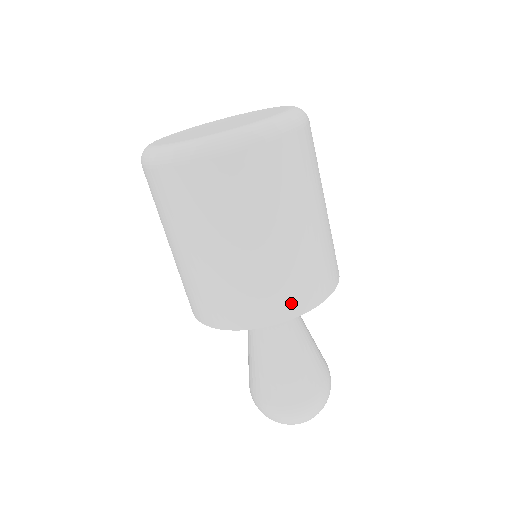
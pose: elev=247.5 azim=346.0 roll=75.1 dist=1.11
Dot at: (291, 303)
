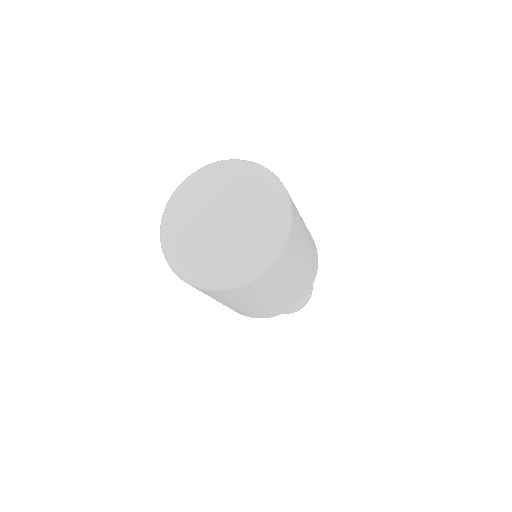
Dot at: (312, 279)
